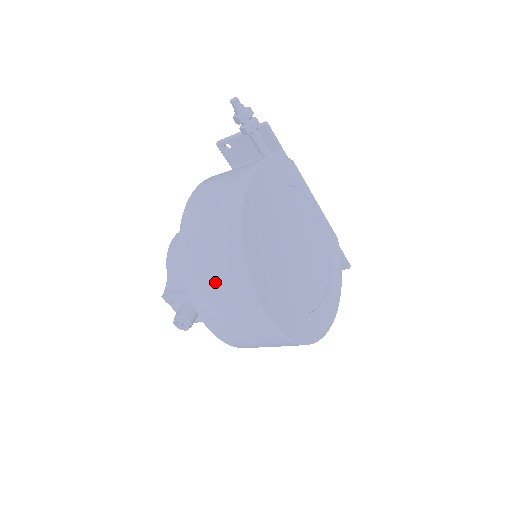
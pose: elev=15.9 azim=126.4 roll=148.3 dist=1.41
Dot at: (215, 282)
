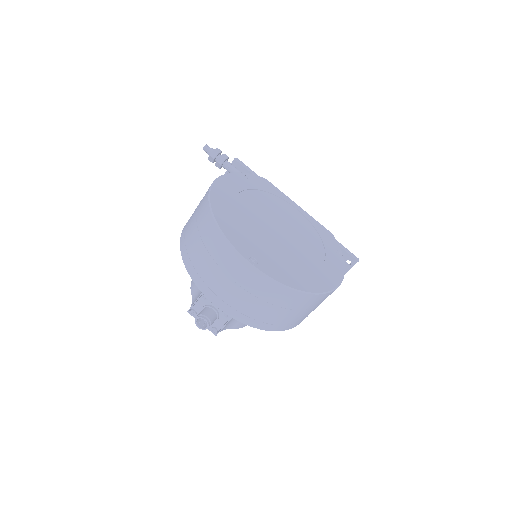
Dot at: (203, 252)
